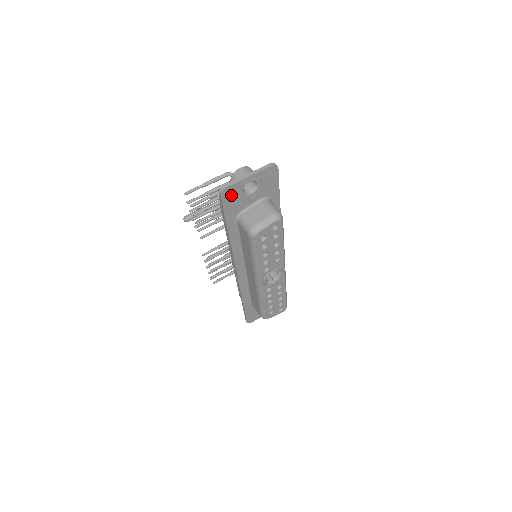
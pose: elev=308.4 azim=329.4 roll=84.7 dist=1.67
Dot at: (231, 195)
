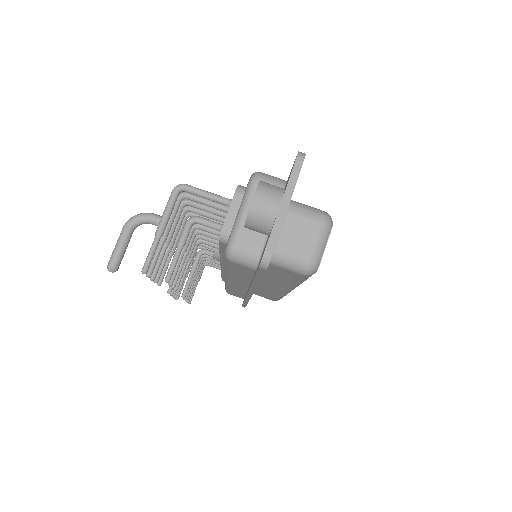
Dot at: occluded
